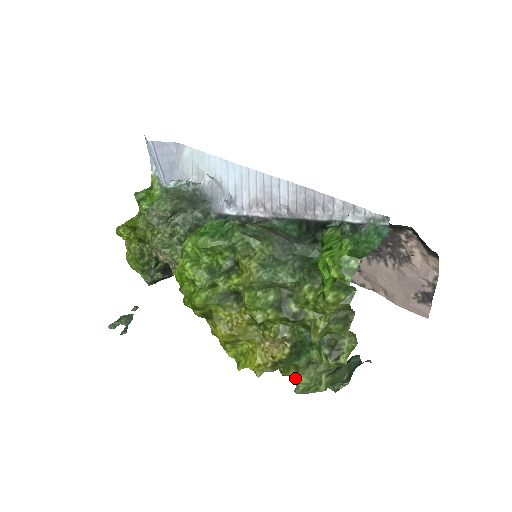
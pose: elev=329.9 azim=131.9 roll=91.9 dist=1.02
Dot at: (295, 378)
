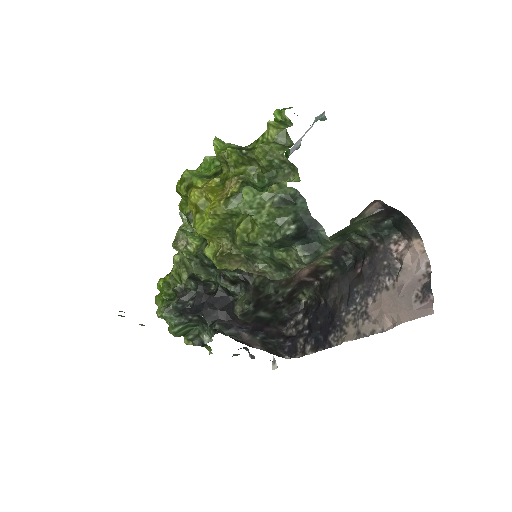
Dot at: (248, 239)
